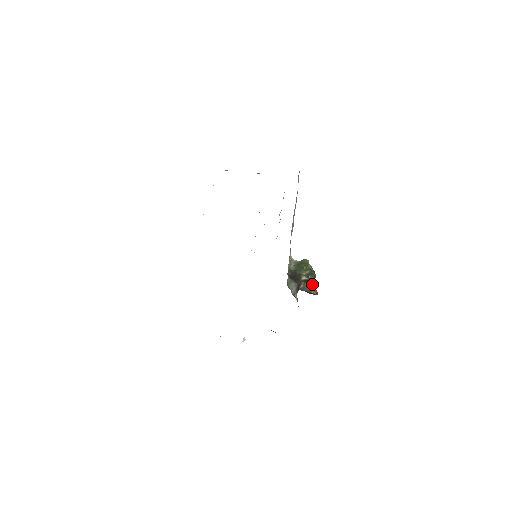
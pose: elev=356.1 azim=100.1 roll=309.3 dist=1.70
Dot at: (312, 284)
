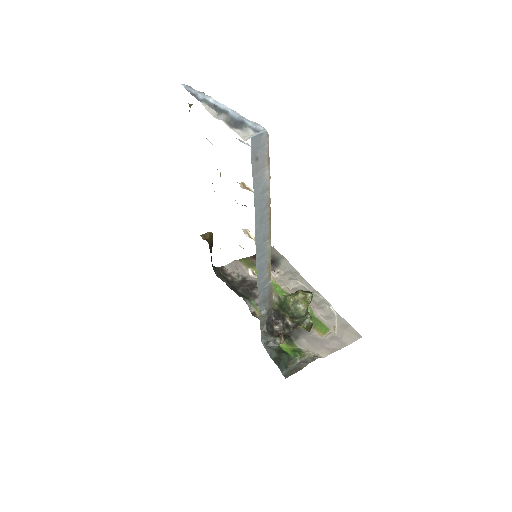
Dot at: (302, 320)
